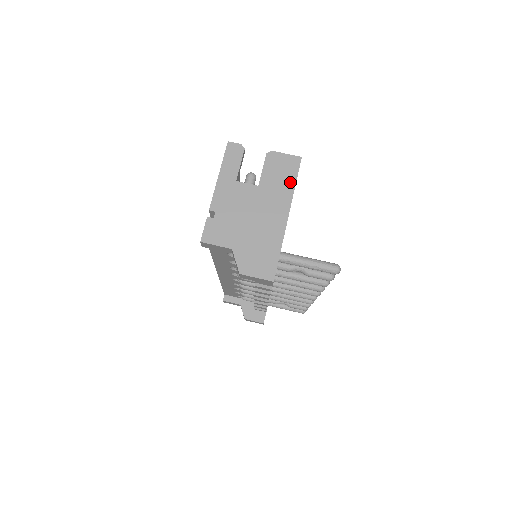
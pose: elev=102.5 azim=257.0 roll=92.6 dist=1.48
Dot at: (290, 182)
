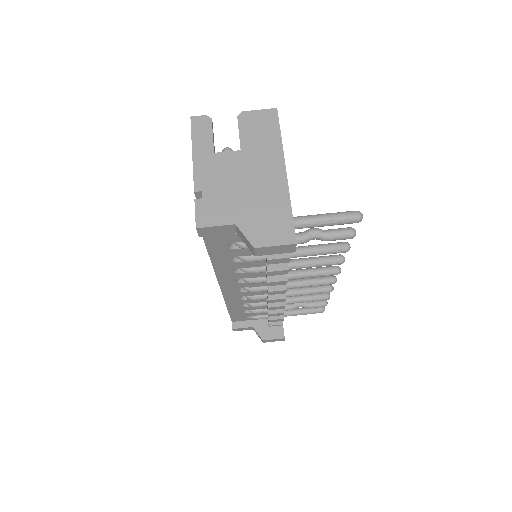
Dot at: (274, 136)
